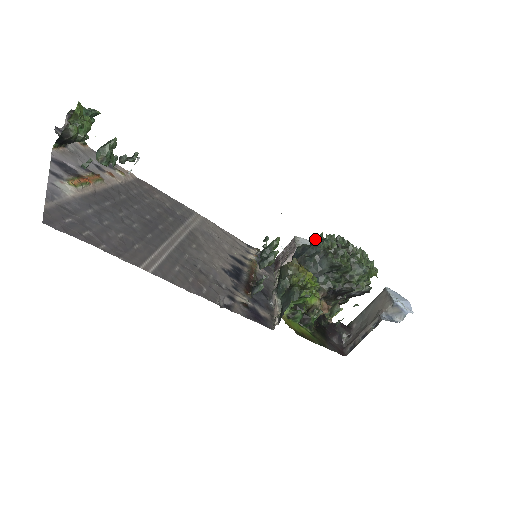
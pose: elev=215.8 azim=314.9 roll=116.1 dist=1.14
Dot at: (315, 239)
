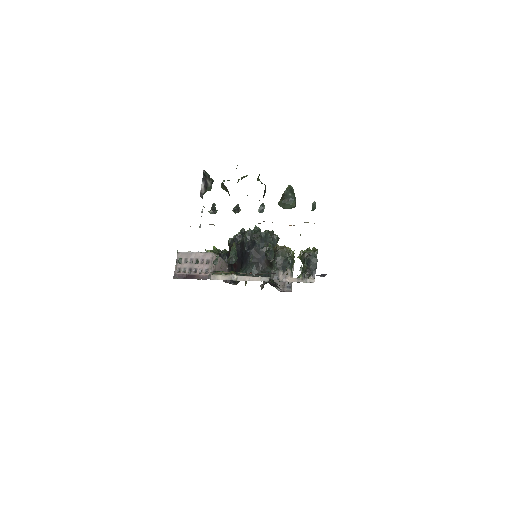
Dot at: (254, 233)
